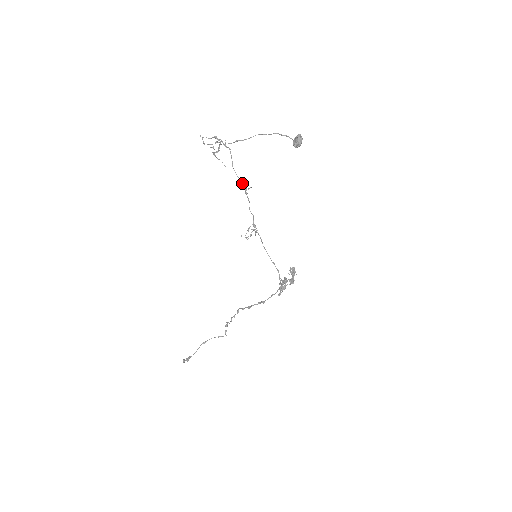
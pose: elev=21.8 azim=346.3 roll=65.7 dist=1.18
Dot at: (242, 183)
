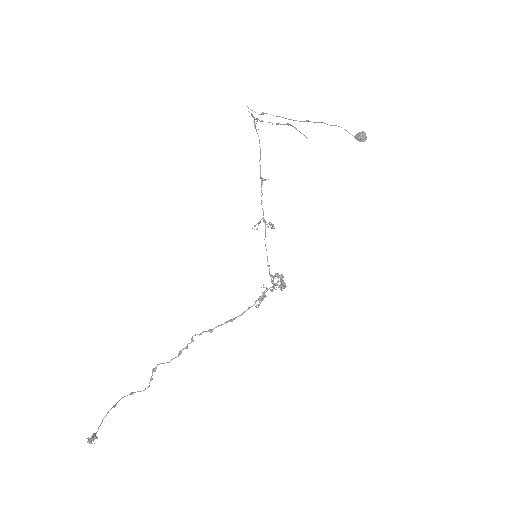
Dot at: (260, 172)
